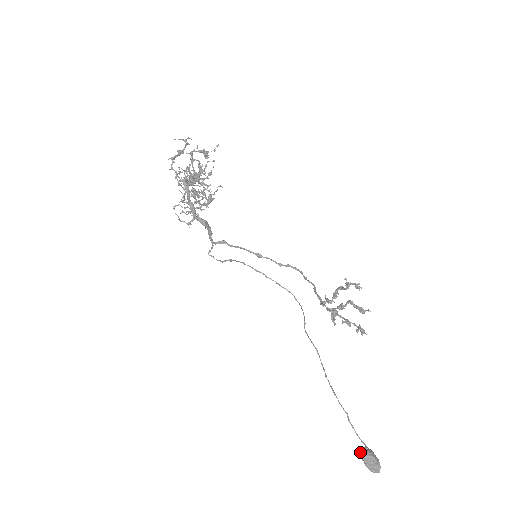
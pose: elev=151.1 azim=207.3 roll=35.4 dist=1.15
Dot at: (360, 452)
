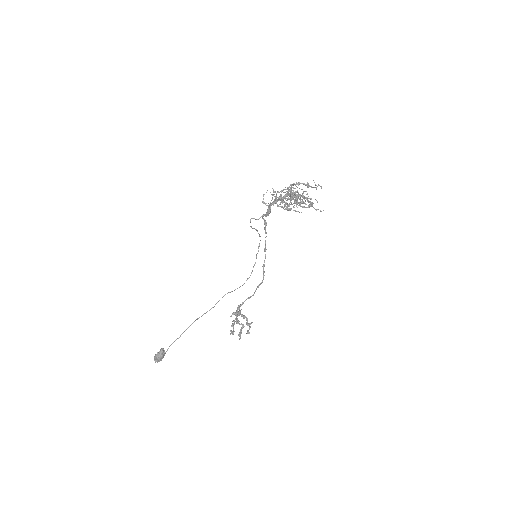
Dot at: (160, 351)
